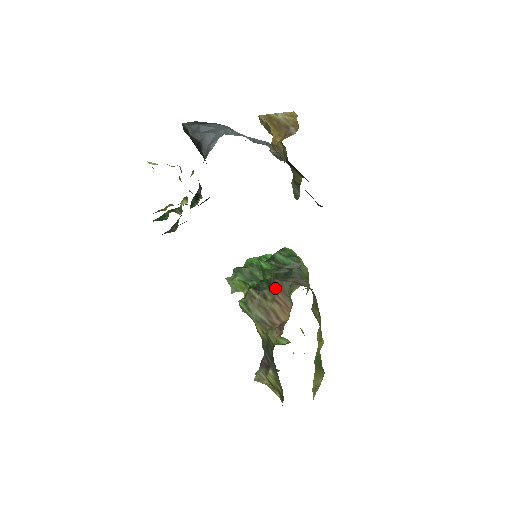
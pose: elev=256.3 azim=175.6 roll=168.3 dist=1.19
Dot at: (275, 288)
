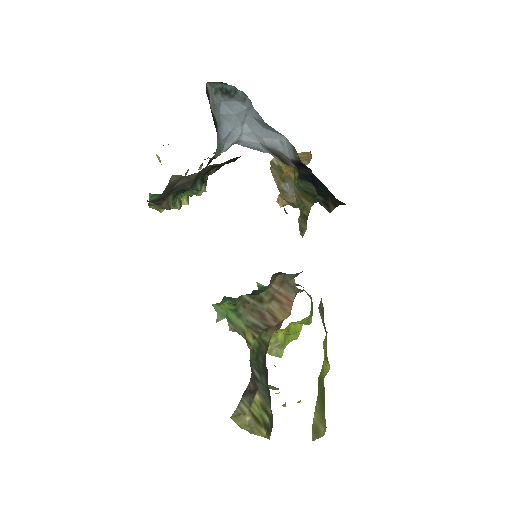
Dot at: (276, 284)
